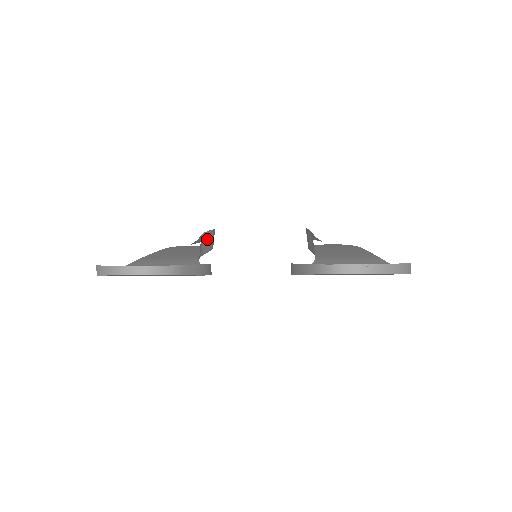
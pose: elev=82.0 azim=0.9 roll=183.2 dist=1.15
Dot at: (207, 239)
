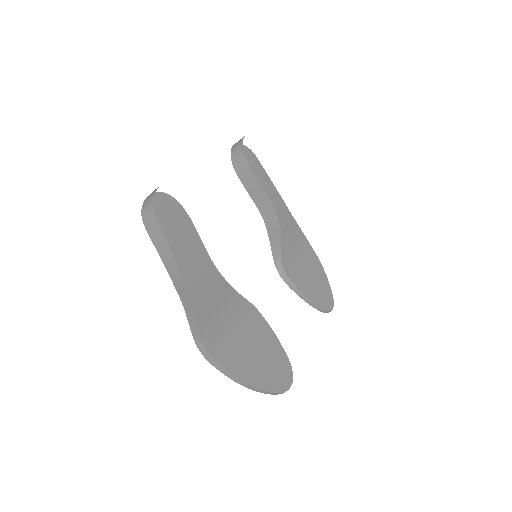
Dot at: occluded
